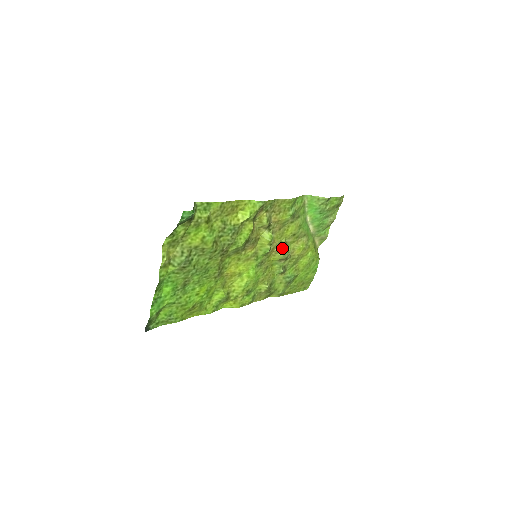
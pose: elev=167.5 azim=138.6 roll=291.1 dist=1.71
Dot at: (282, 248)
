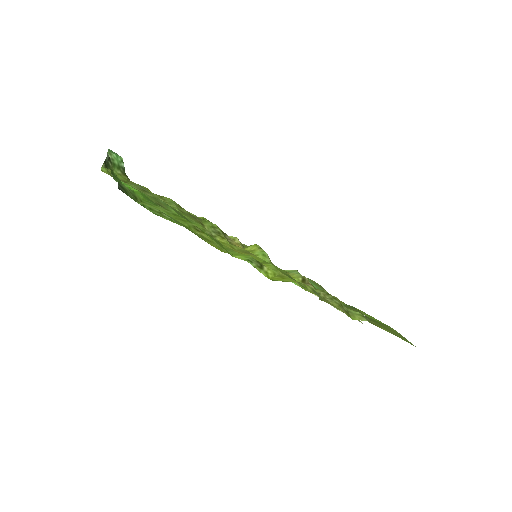
Dot at: occluded
